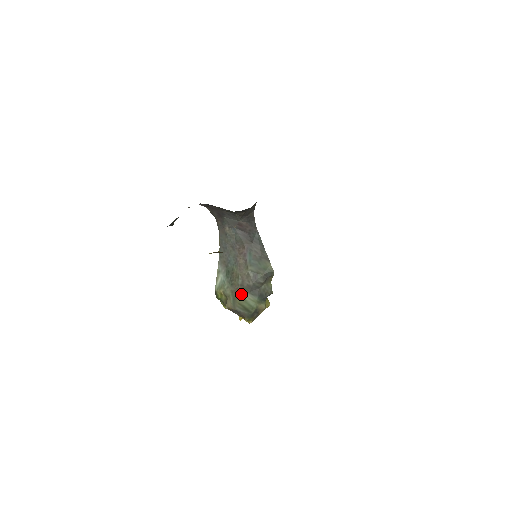
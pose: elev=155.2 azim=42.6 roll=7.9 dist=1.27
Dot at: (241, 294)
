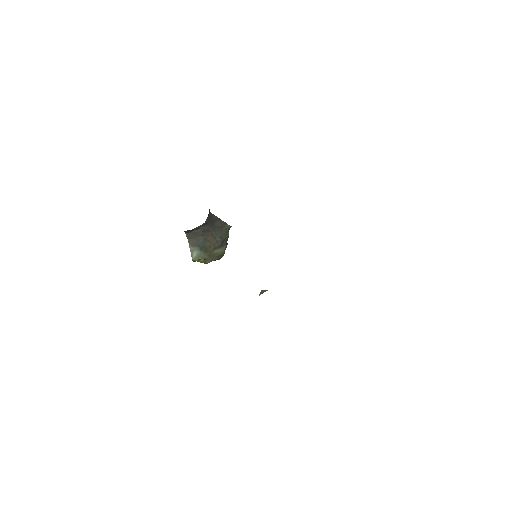
Dot at: (215, 252)
